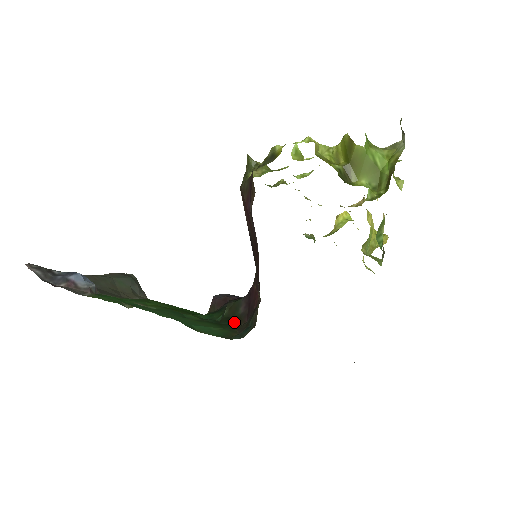
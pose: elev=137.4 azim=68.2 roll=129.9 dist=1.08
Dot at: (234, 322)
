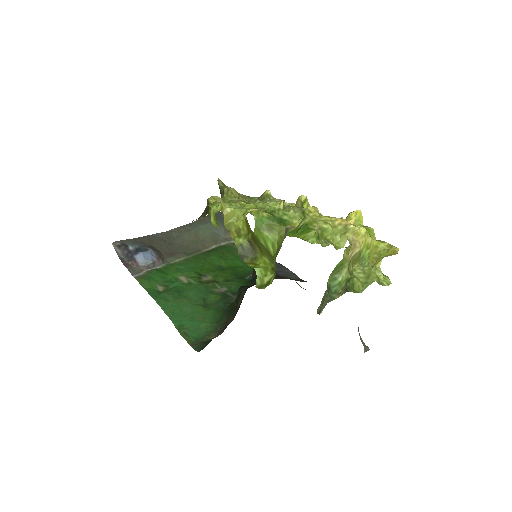
Dot at: (229, 315)
